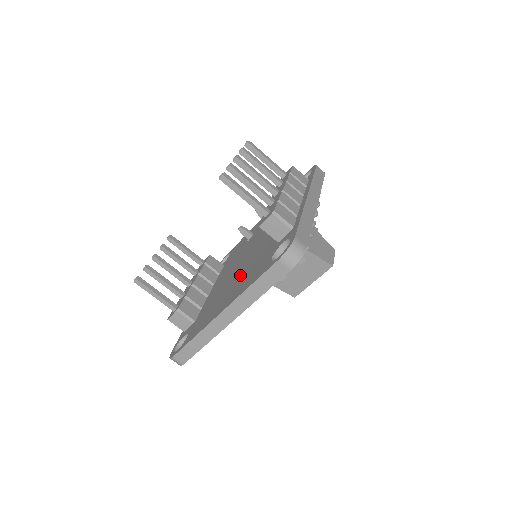
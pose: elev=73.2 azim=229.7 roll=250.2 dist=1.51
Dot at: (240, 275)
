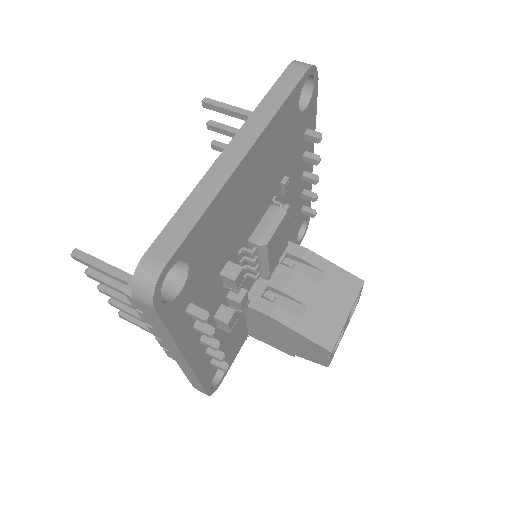
Dot at: occluded
